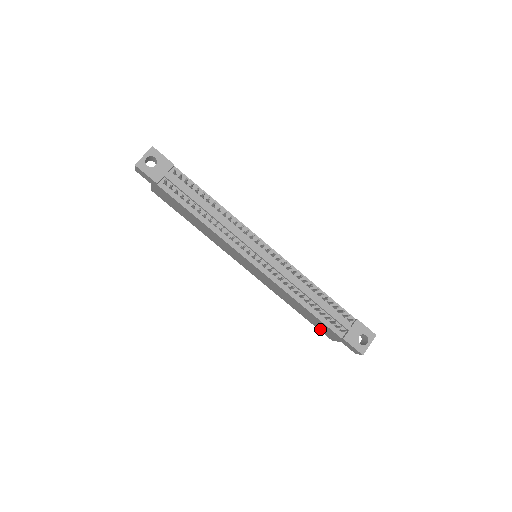
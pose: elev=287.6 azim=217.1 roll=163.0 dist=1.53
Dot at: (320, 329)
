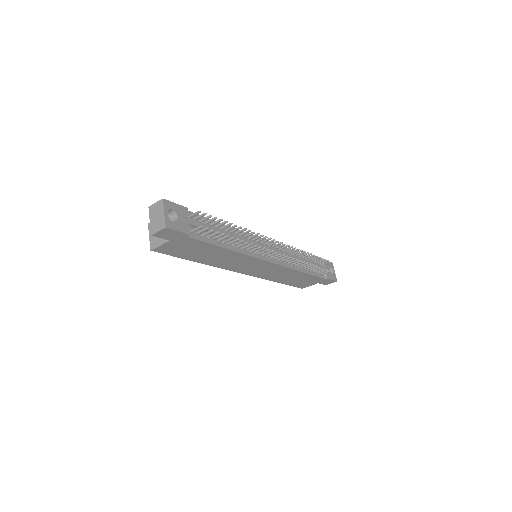
Dot at: (298, 285)
